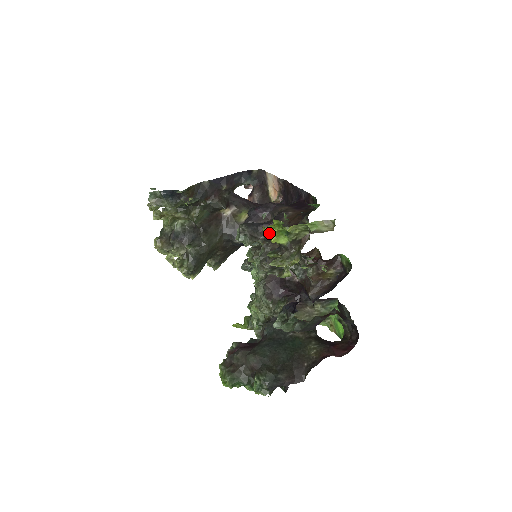
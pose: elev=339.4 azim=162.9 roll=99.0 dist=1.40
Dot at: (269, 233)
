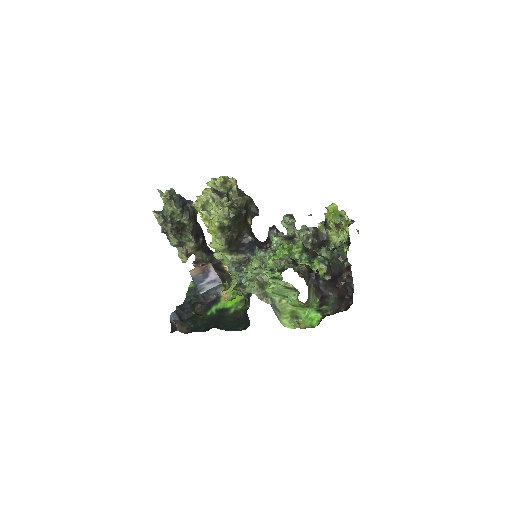
Dot at: occluded
